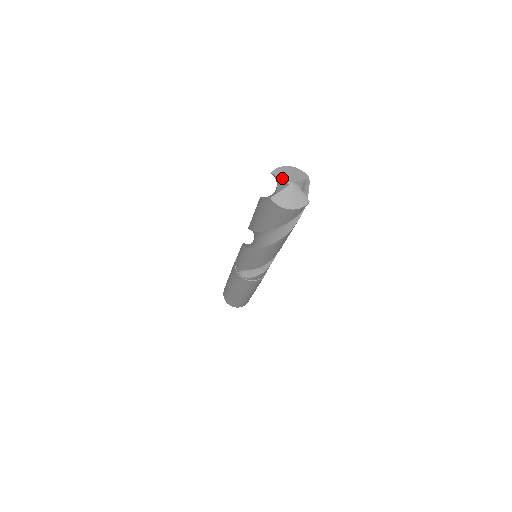
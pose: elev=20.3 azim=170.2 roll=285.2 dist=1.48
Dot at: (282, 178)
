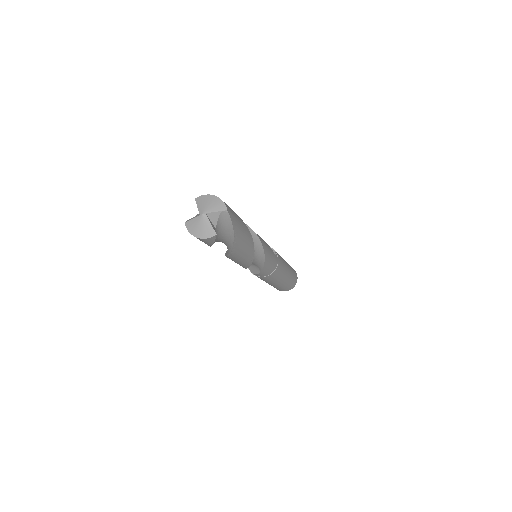
Dot at: (198, 207)
